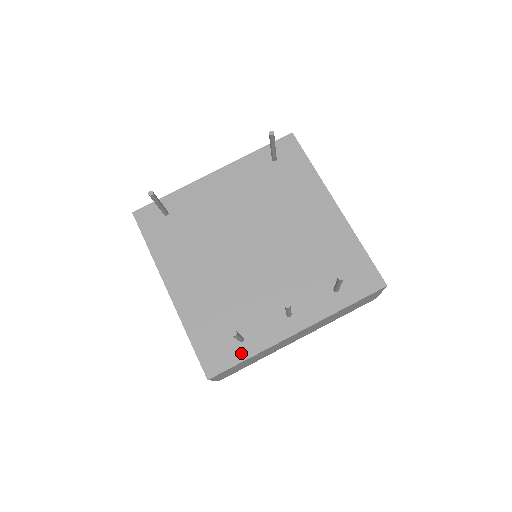
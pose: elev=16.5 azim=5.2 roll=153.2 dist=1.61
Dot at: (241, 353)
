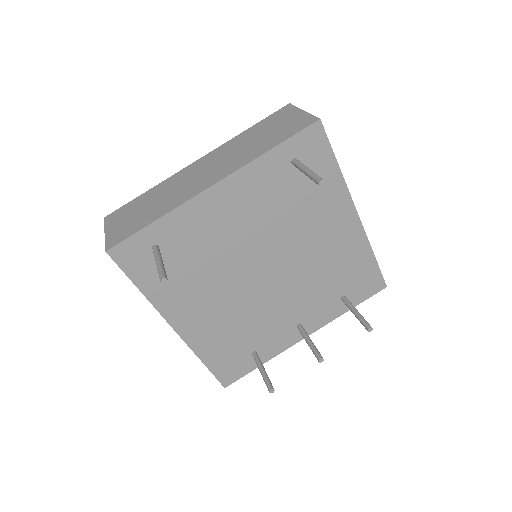
Dot at: (254, 363)
